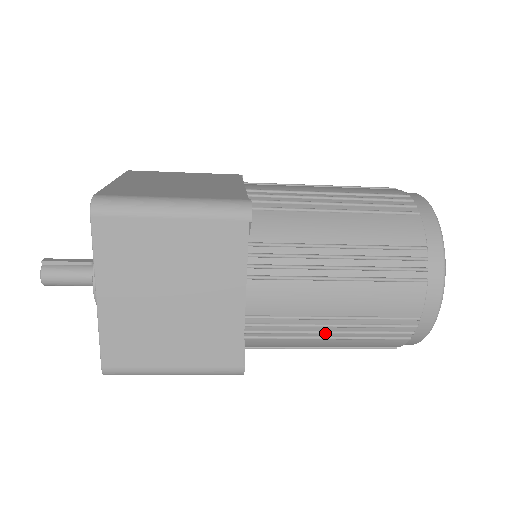
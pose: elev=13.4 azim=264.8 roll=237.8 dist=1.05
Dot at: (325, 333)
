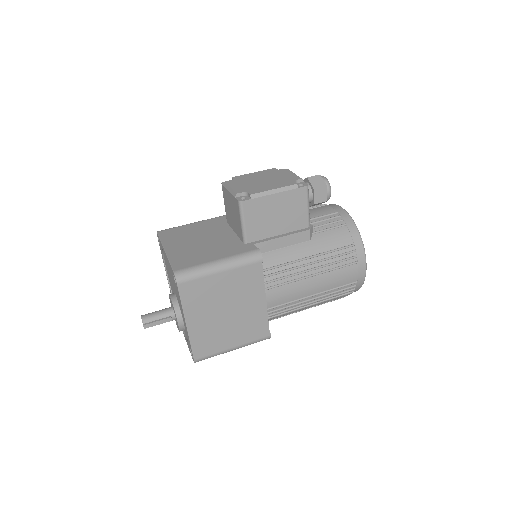
Dot at: occluded
